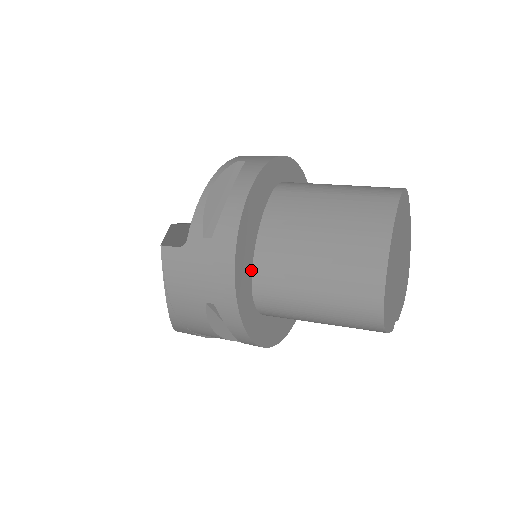
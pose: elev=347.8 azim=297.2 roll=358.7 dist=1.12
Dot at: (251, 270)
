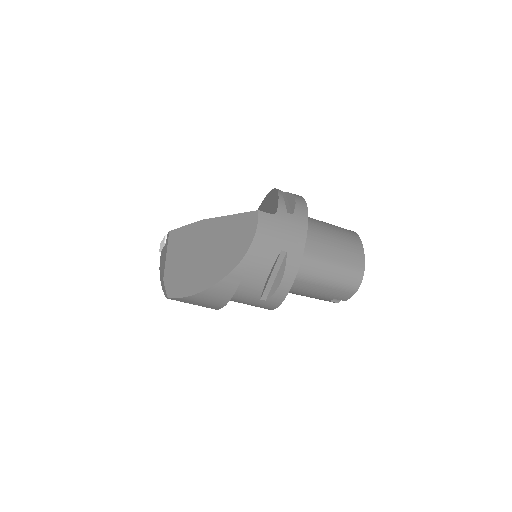
Dot at: occluded
